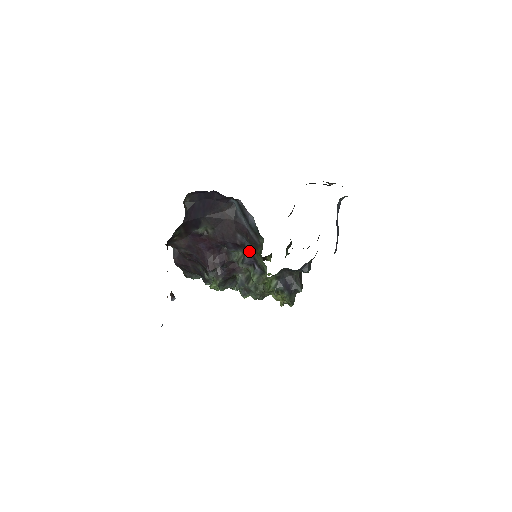
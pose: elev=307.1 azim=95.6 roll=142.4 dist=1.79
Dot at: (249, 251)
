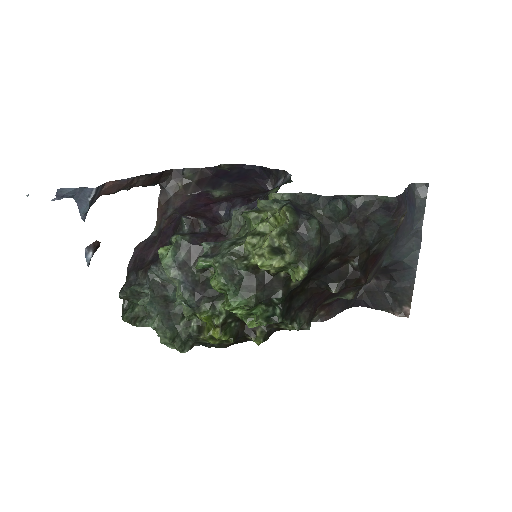
Dot at: occluded
